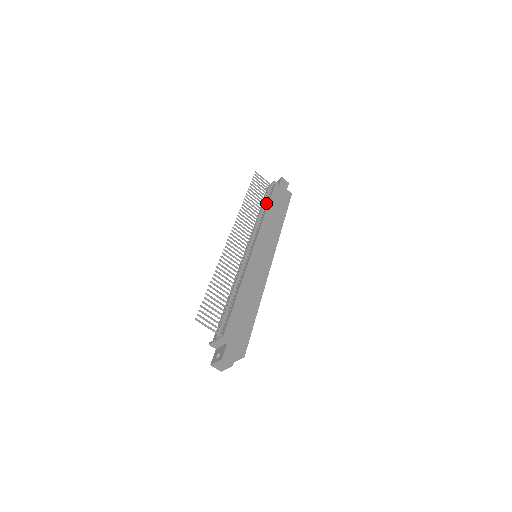
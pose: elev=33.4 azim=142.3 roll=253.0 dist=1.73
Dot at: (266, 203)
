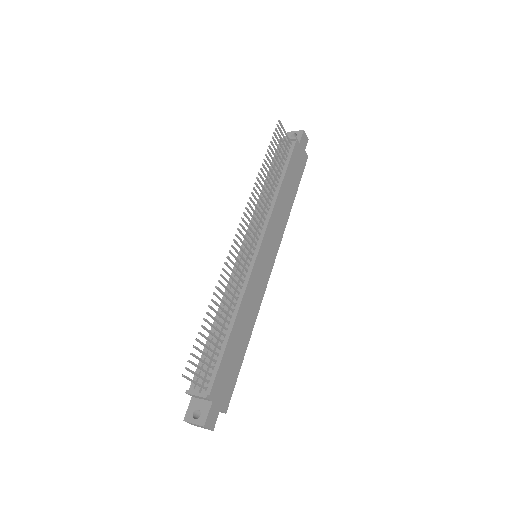
Dot at: (281, 172)
